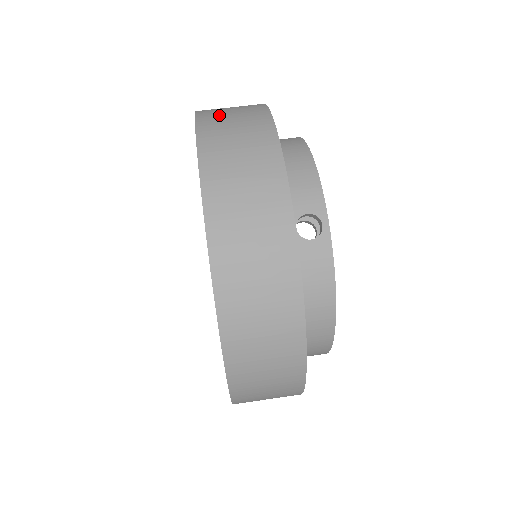
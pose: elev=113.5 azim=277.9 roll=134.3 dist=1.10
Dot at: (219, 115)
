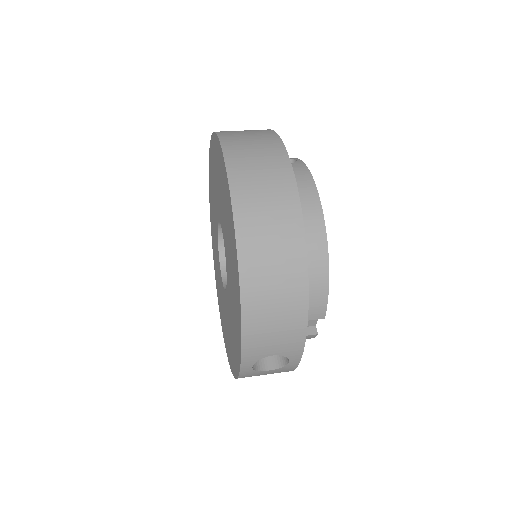
Dot at: occluded
